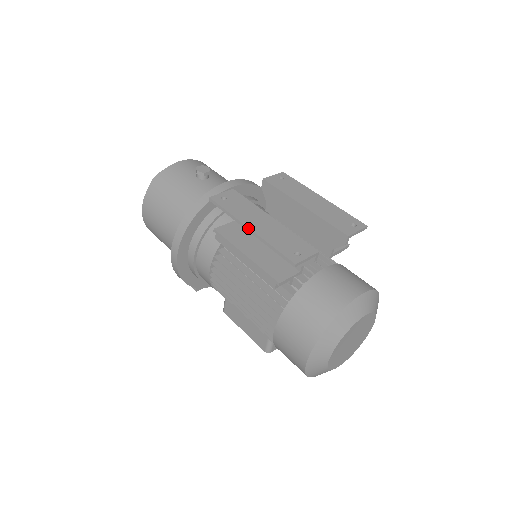
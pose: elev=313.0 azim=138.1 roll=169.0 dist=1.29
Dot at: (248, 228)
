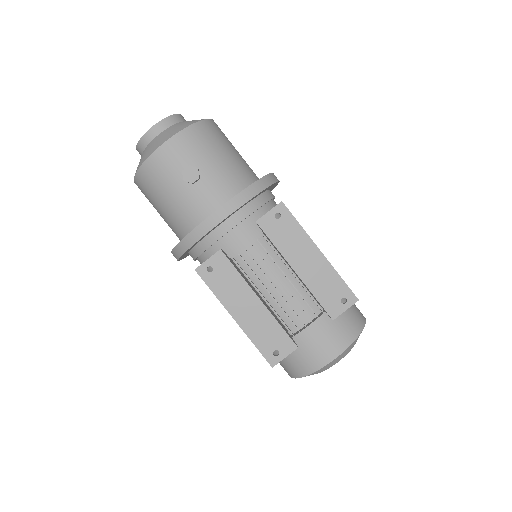
Dot at: (233, 318)
